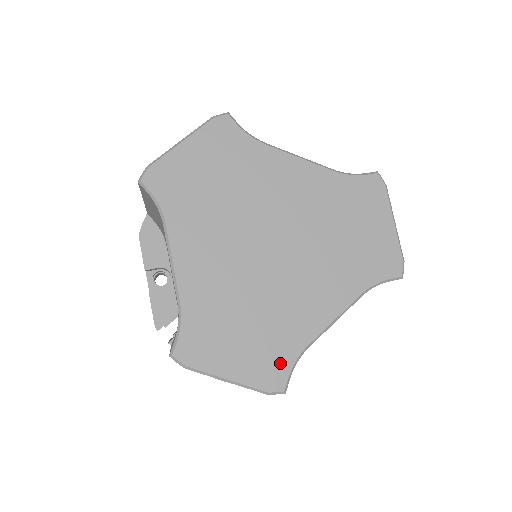
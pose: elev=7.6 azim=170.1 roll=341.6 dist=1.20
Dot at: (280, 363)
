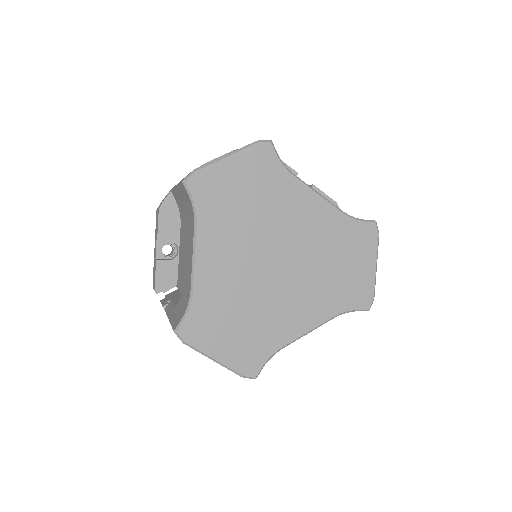
Dot at: (258, 356)
